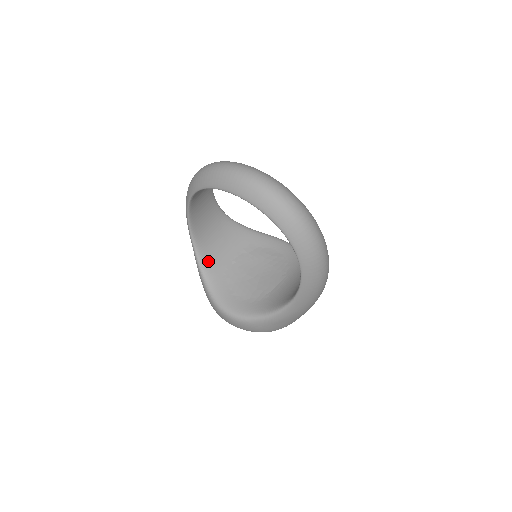
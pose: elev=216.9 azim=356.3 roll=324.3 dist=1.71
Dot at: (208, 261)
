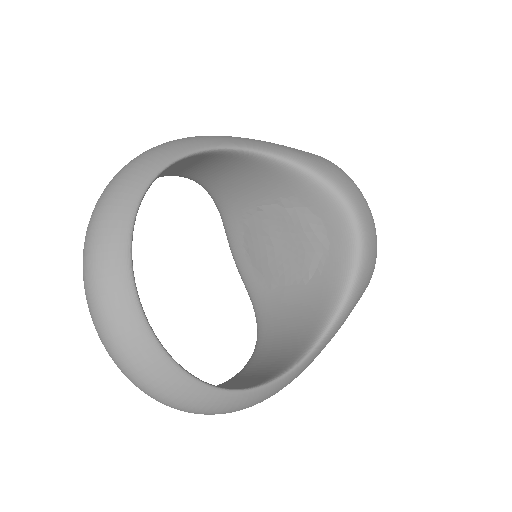
Dot at: (221, 196)
